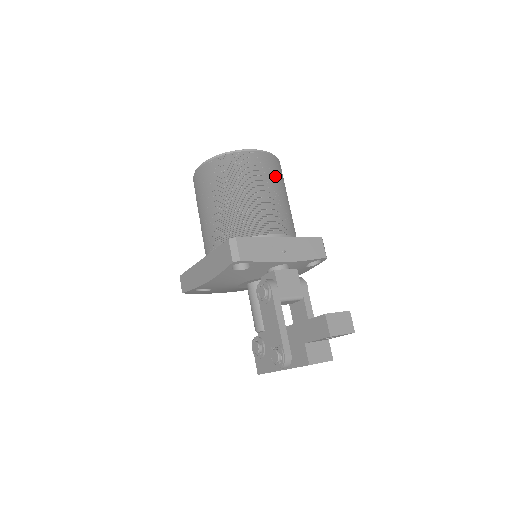
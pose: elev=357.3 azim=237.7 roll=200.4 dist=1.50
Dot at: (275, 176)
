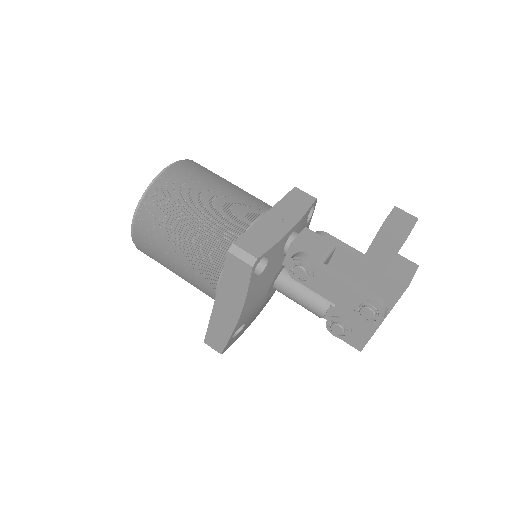
Dot at: (207, 173)
